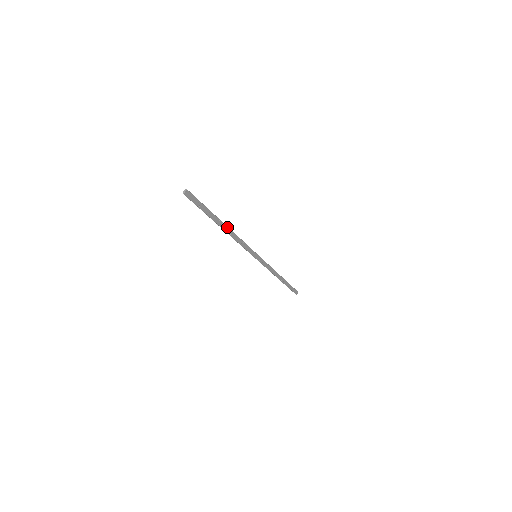
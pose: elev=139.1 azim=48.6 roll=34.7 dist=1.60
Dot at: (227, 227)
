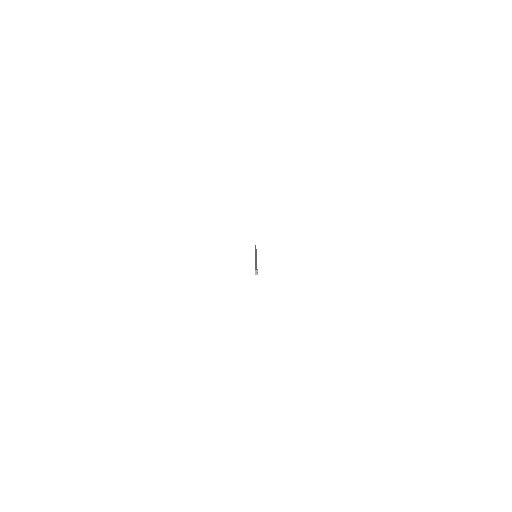
Dot at: occluded
